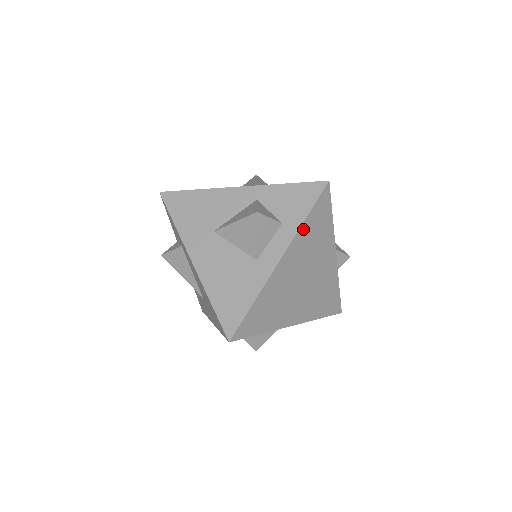
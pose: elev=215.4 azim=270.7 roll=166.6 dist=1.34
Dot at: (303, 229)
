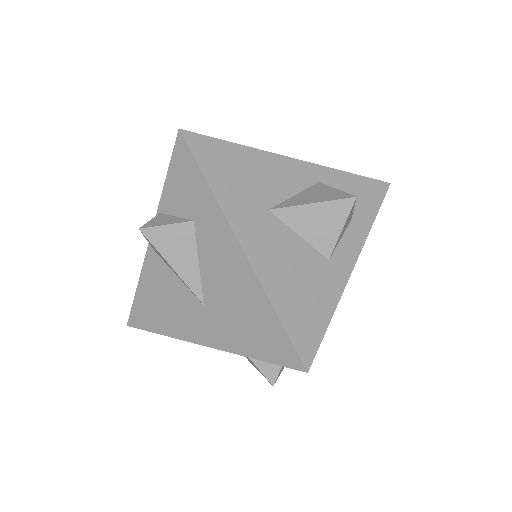
Dot at: (368, 232)
